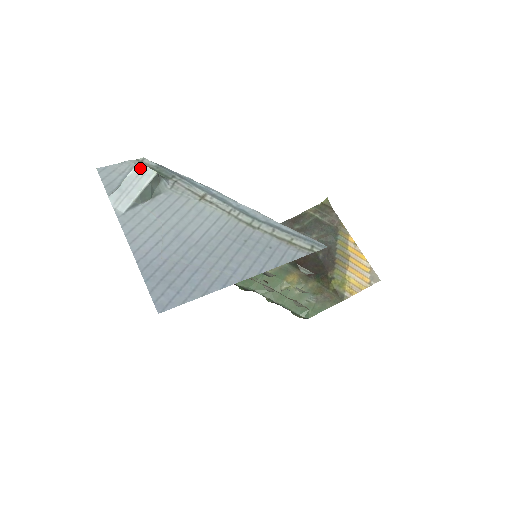
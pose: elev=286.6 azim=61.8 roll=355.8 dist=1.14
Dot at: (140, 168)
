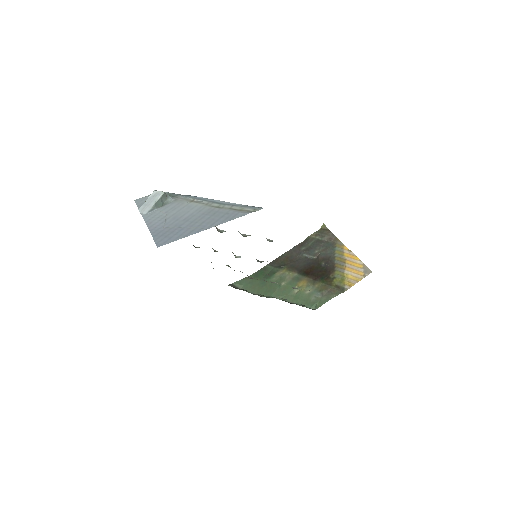
Dot at: (155, 192)
